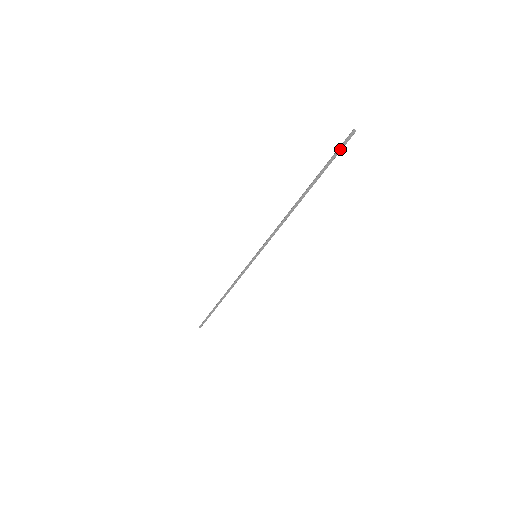
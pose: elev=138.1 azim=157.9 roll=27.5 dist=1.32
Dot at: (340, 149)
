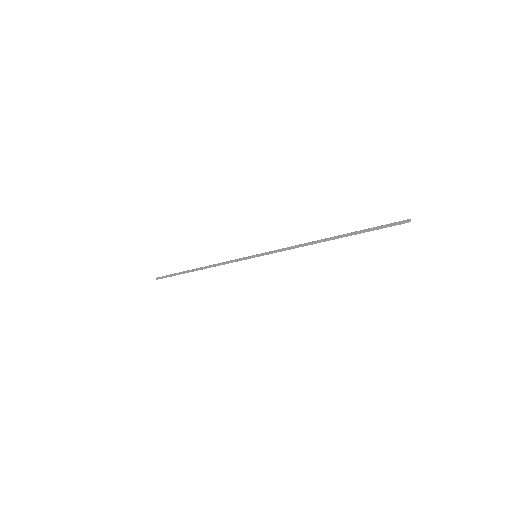
Dot at: (389, 226)
